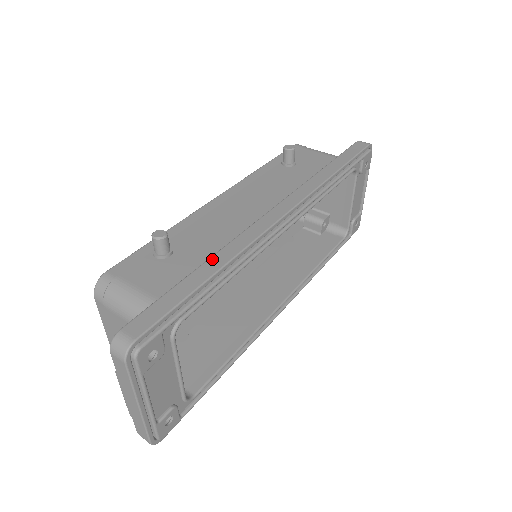
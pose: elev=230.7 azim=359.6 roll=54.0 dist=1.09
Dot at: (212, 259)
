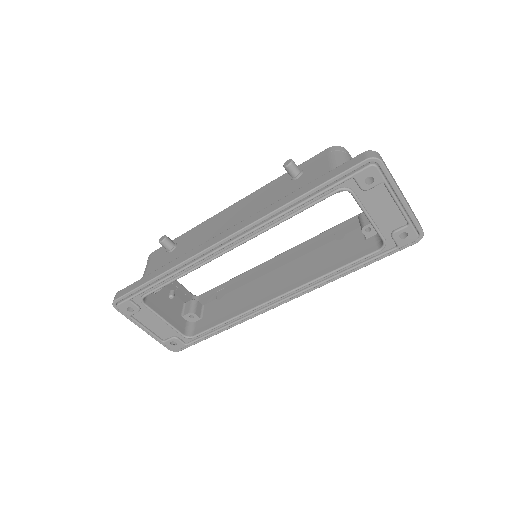
Dot at: (169, 264)
